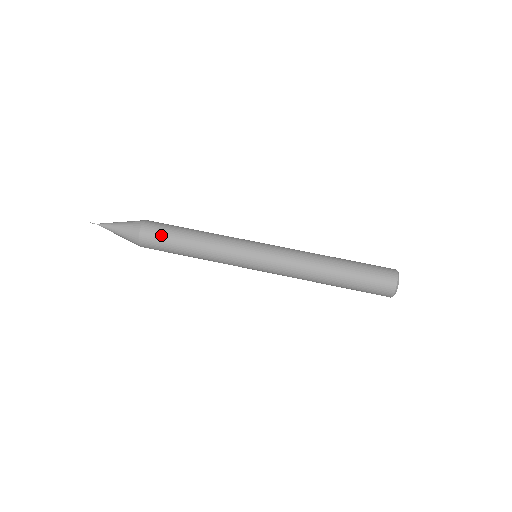
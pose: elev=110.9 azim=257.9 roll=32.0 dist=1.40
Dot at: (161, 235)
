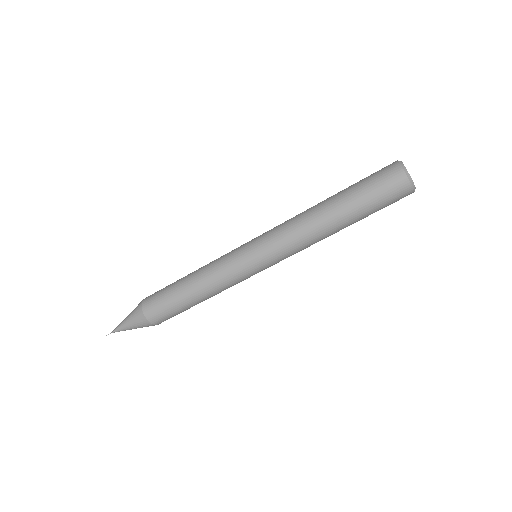
Dot at: (170, 314)
